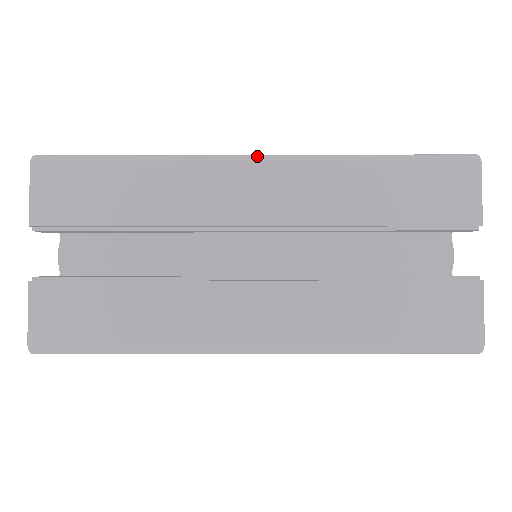
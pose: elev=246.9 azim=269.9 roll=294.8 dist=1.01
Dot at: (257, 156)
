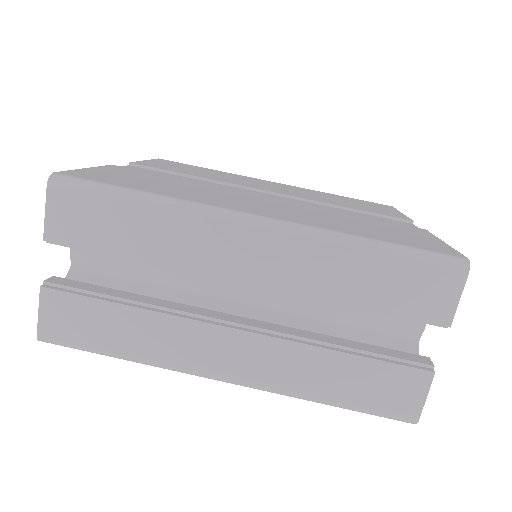
Dot at: (258, 219)
